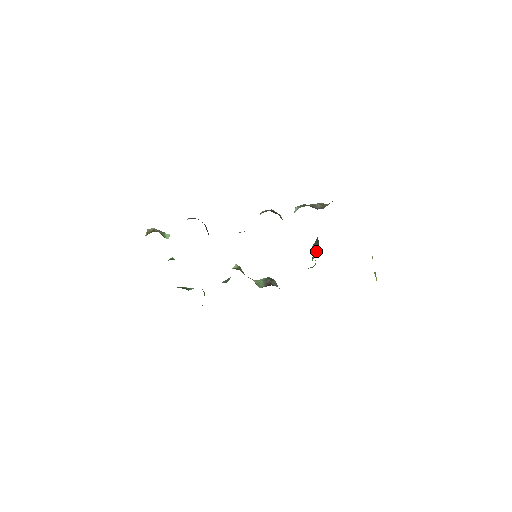
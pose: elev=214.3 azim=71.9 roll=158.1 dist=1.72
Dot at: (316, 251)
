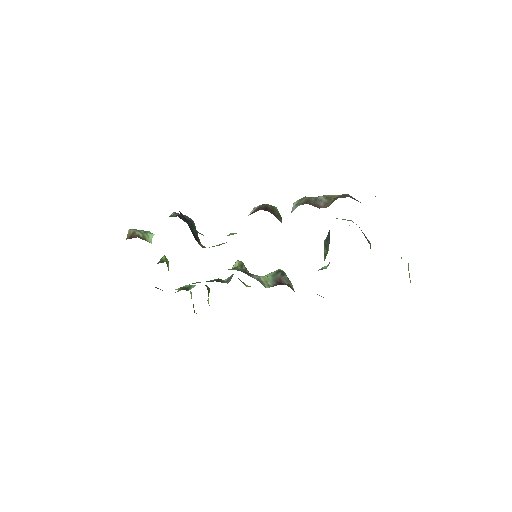
Dot at: (327, 252)
